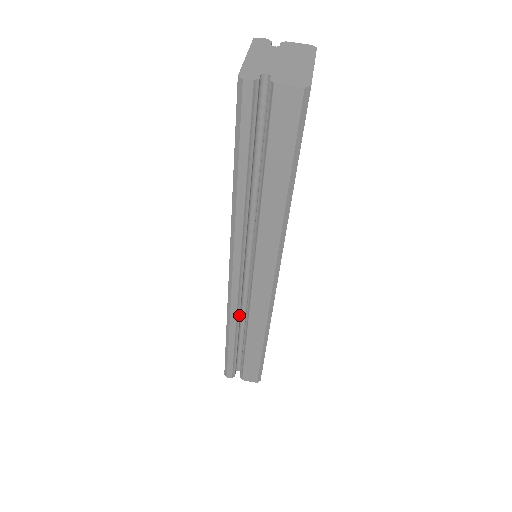
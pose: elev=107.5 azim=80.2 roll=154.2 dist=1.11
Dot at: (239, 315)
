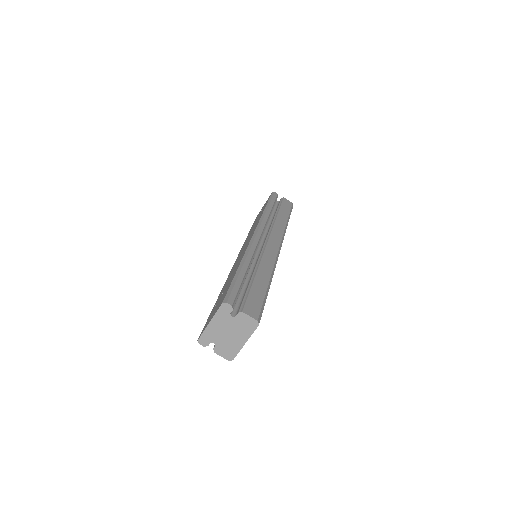
Dot at: occluded
